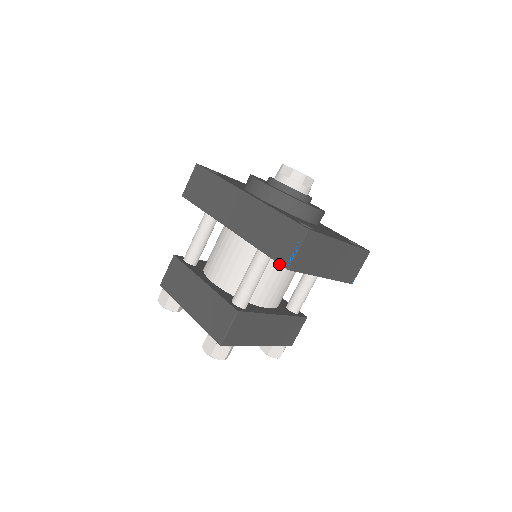
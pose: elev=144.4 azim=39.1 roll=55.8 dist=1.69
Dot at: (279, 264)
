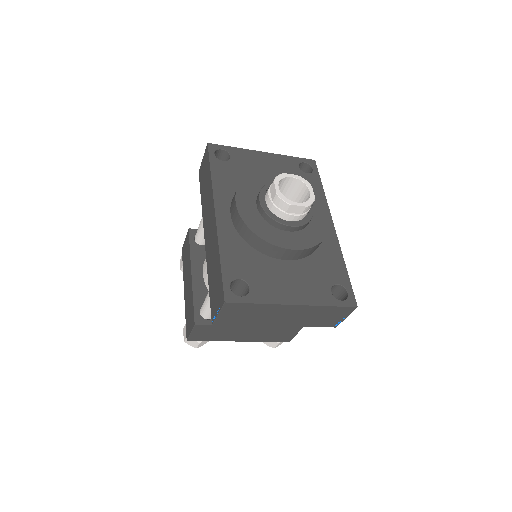
Dot at: occluded
